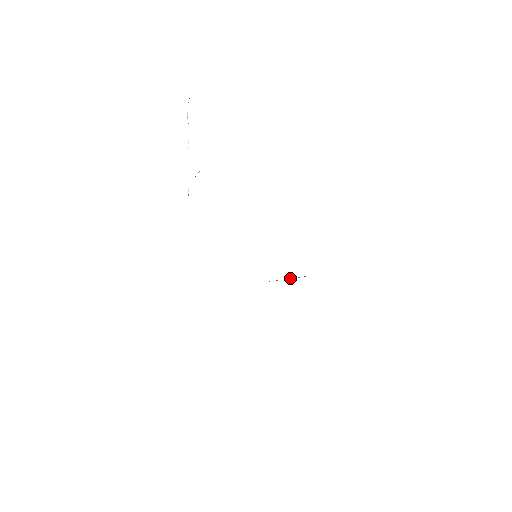
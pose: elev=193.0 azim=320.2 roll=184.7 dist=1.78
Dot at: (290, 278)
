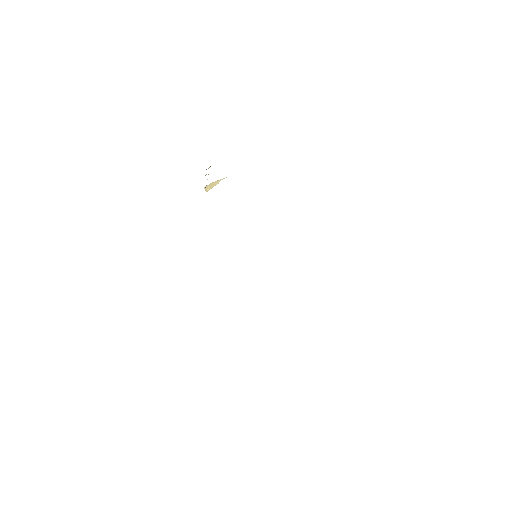
Dot at: occluded
